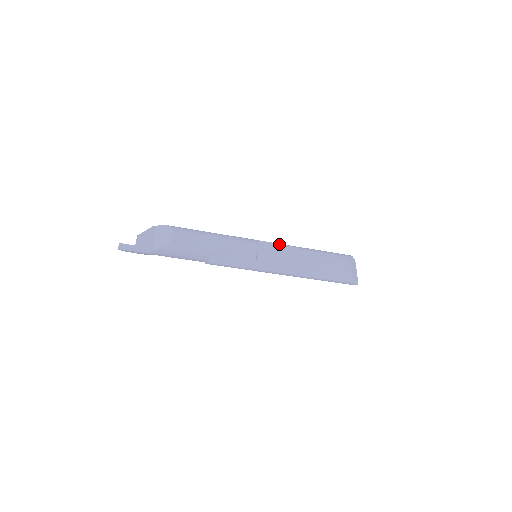
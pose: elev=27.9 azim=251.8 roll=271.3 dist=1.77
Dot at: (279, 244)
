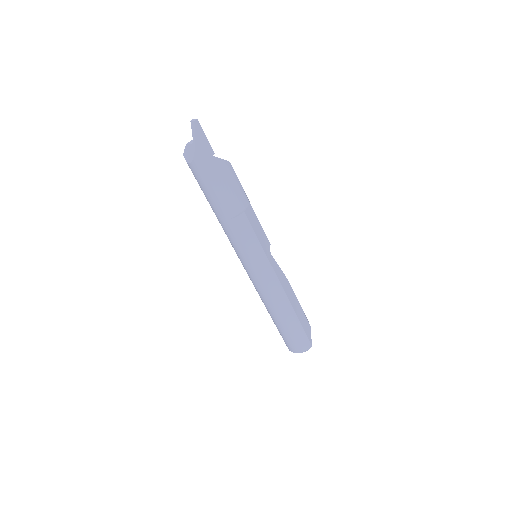
Dot at: occluded
